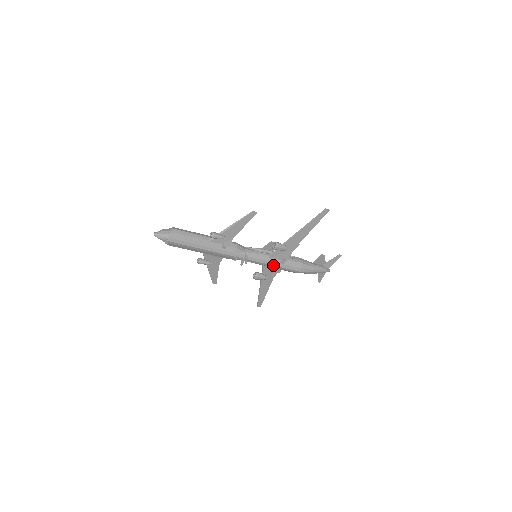
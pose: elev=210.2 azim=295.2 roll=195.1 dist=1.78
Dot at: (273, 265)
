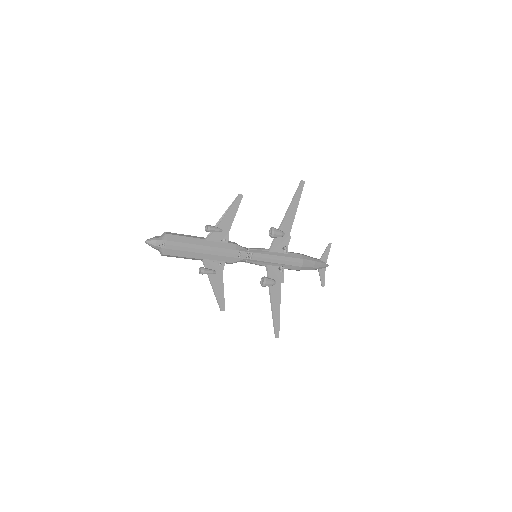
Dot at: (277, 259)
